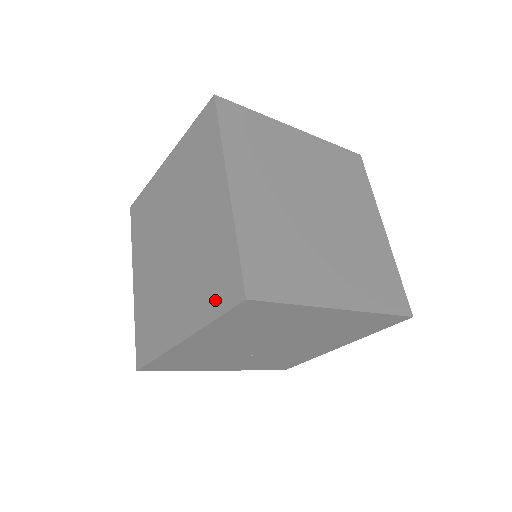
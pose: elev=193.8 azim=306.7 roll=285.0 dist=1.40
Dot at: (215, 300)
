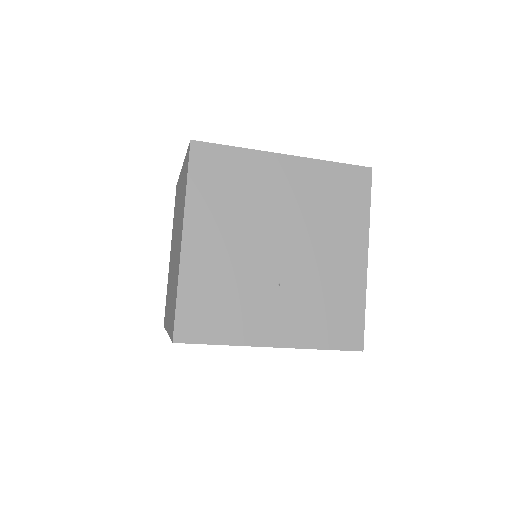
Dot at: (185, 182)
